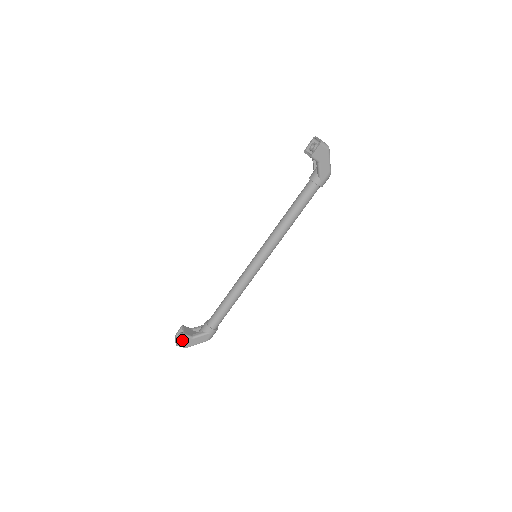
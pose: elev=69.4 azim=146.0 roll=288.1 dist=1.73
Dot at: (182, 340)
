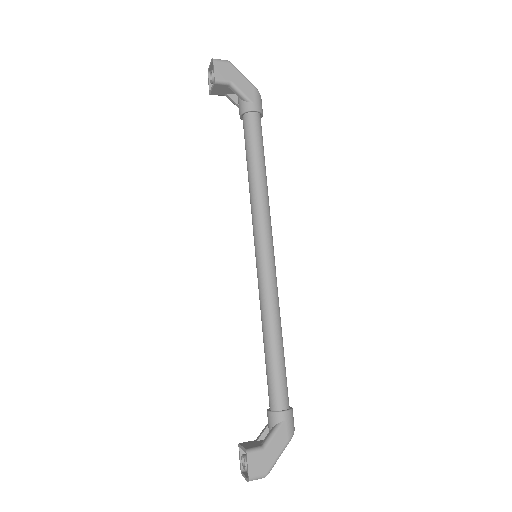
Dot at: (249, 463)
